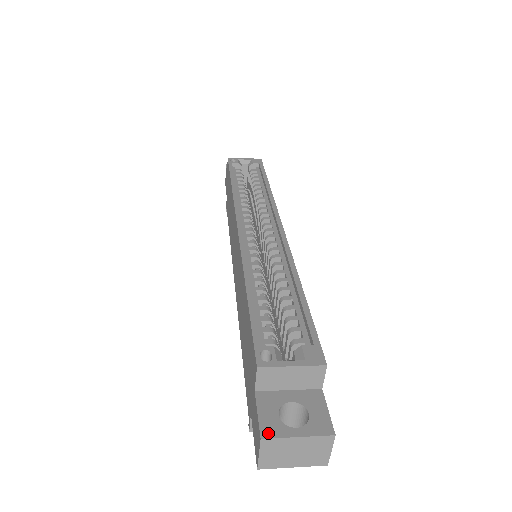
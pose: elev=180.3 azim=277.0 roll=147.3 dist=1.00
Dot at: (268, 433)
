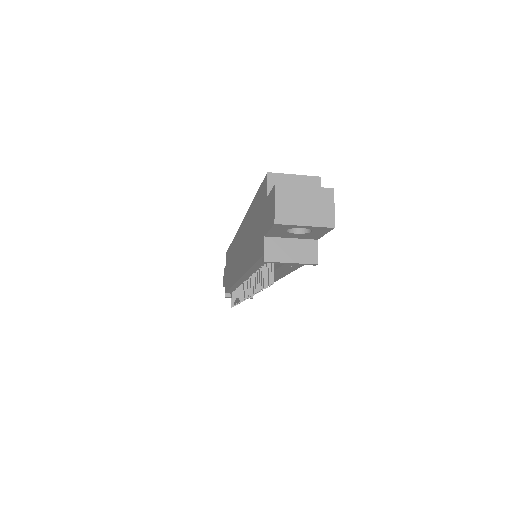
Dot at: (281, 185)
